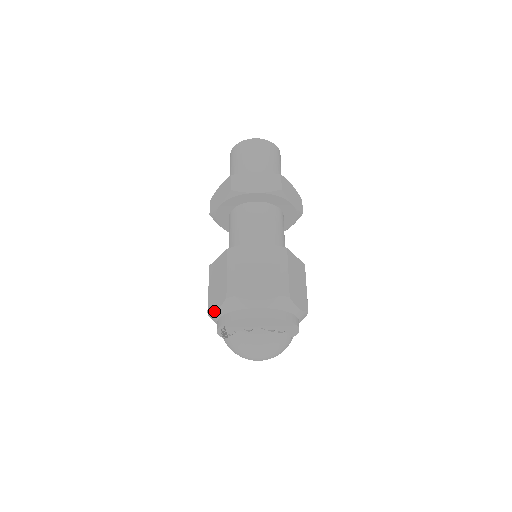
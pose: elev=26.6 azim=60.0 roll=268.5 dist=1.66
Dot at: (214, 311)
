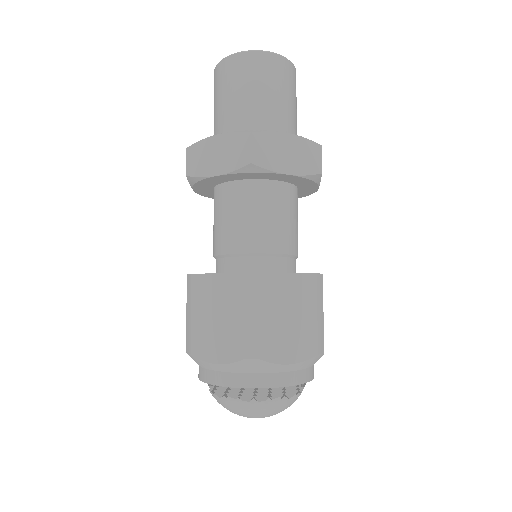
Dot at: occluded
